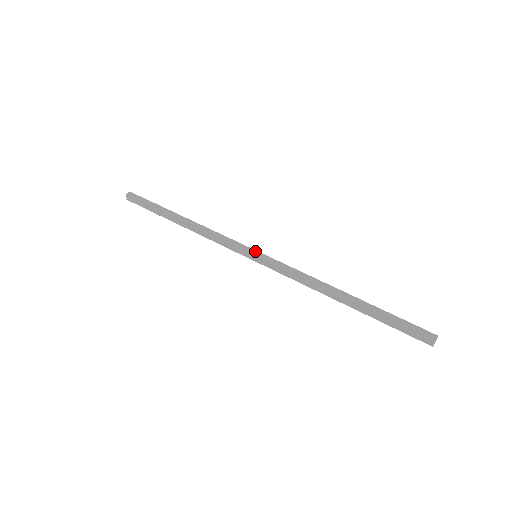
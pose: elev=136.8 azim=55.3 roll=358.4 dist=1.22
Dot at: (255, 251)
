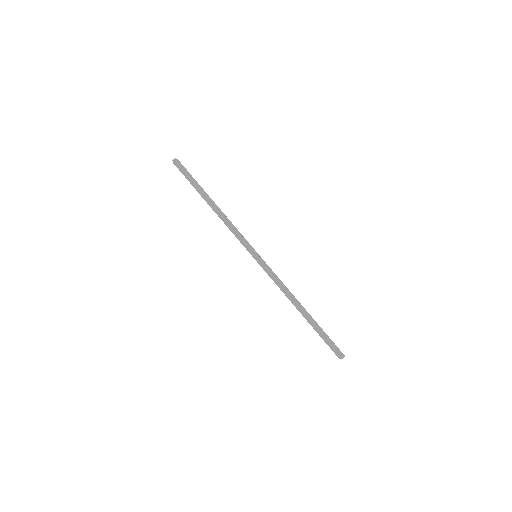
Dot at: (256, 254)
